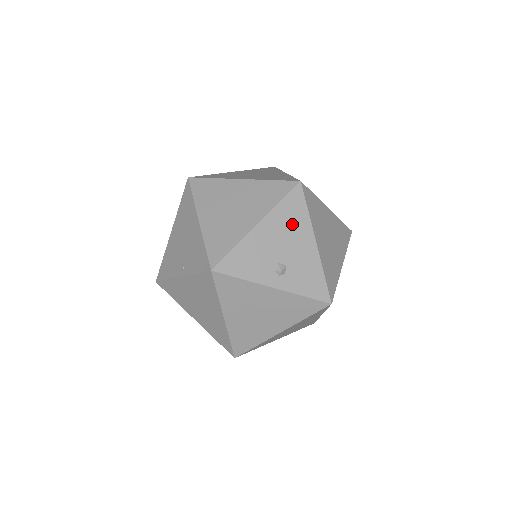
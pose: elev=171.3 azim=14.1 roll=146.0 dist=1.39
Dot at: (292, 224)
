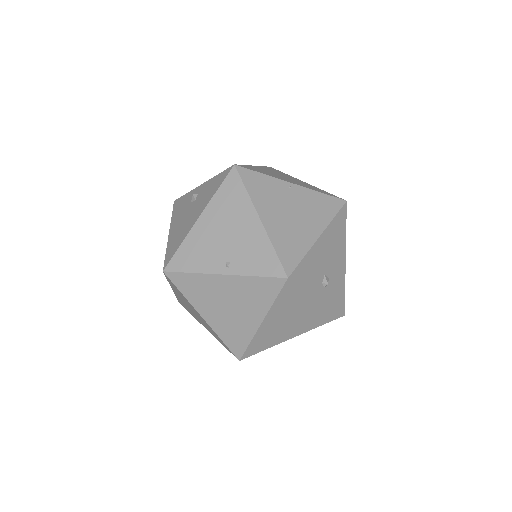
Dot at: (337, 240)
